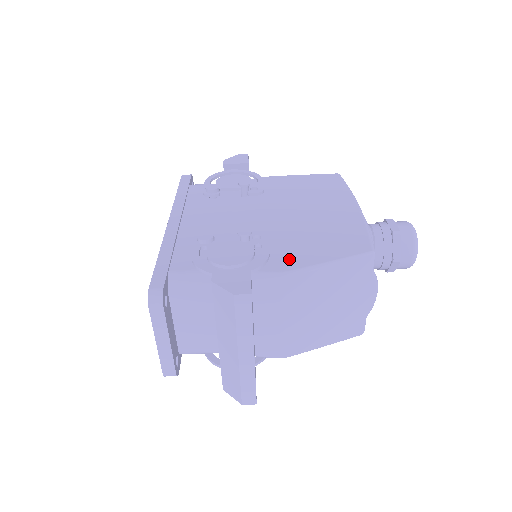
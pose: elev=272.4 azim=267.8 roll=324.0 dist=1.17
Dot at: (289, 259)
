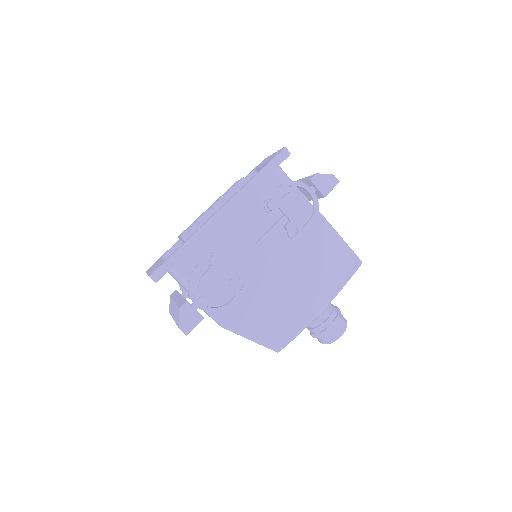
Dot at: (236, 318)
